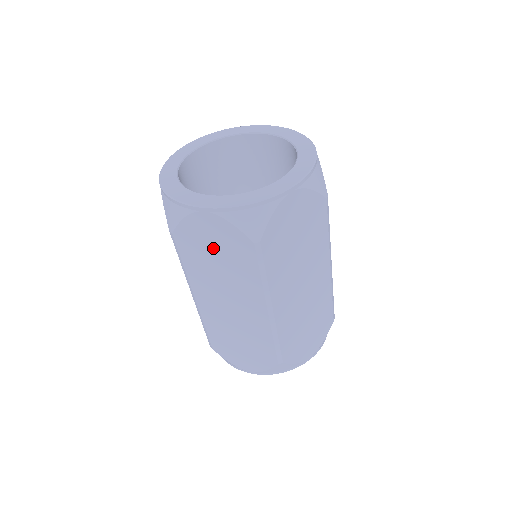
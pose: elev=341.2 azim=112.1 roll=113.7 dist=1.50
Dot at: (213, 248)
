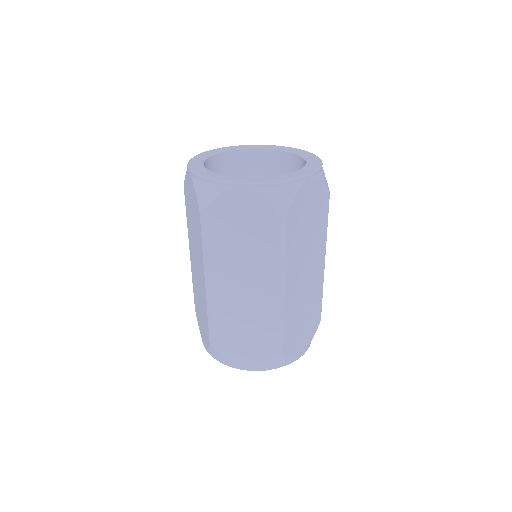
Dot at: (241, 225)
